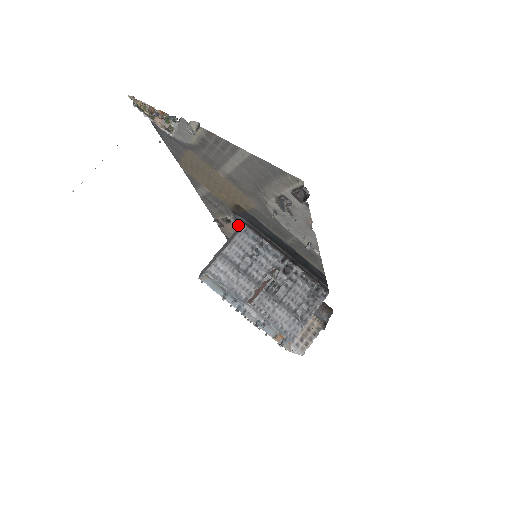
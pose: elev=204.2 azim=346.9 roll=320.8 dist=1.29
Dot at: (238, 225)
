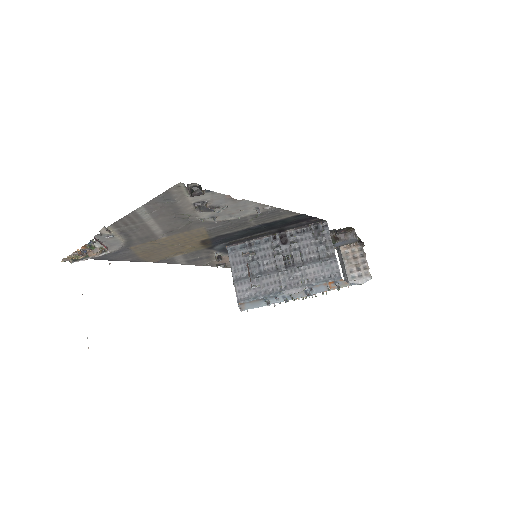
Dot at: (226, 252)
